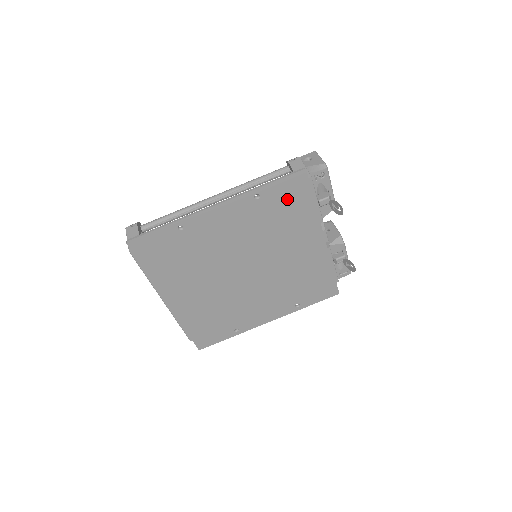
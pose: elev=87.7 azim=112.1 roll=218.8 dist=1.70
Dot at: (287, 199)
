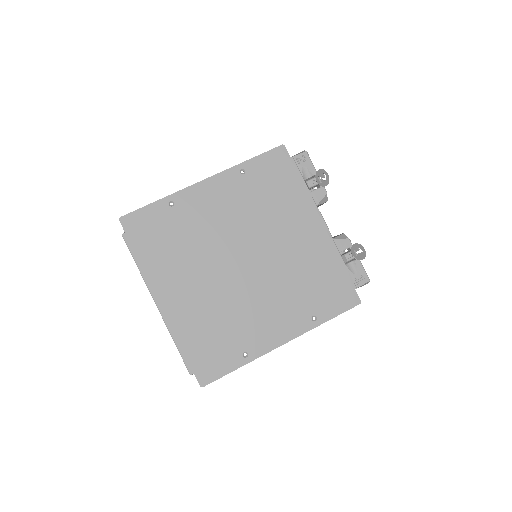
Dot at: (273, 175)
